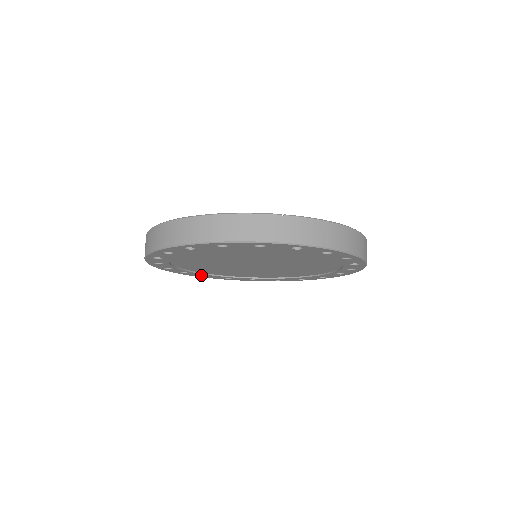
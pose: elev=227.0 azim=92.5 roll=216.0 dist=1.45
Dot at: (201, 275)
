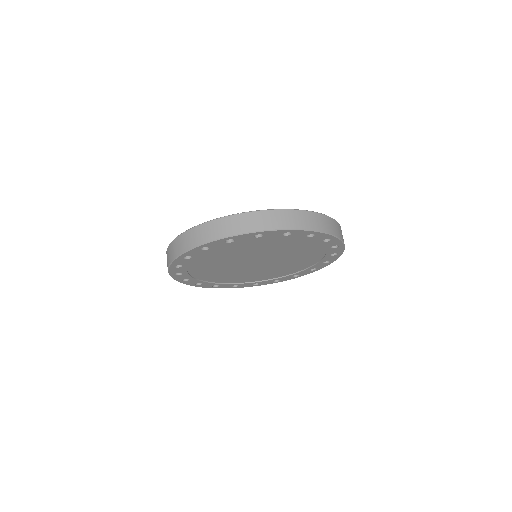
Dot at: (231, 286)
